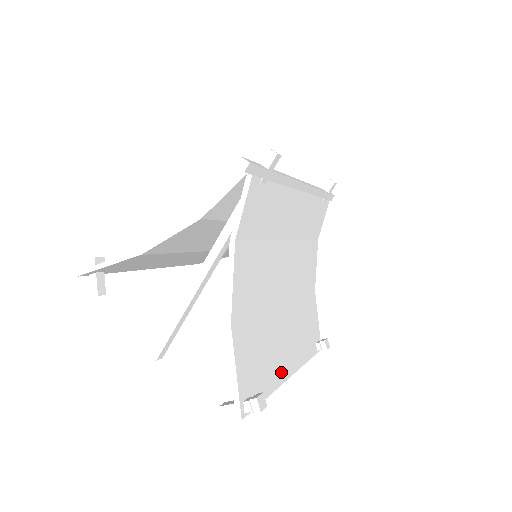
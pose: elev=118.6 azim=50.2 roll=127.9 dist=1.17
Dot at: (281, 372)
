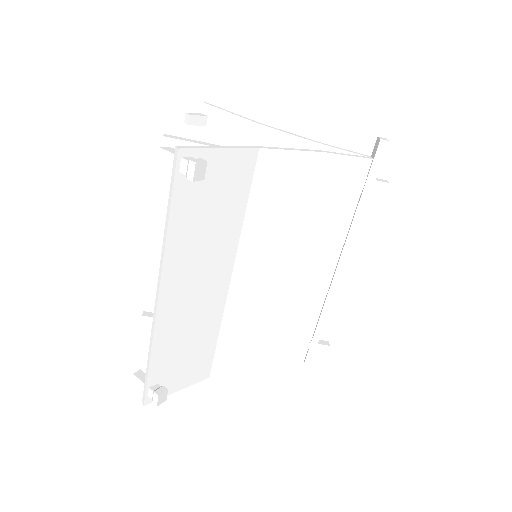
Dot at: (175, 266)
